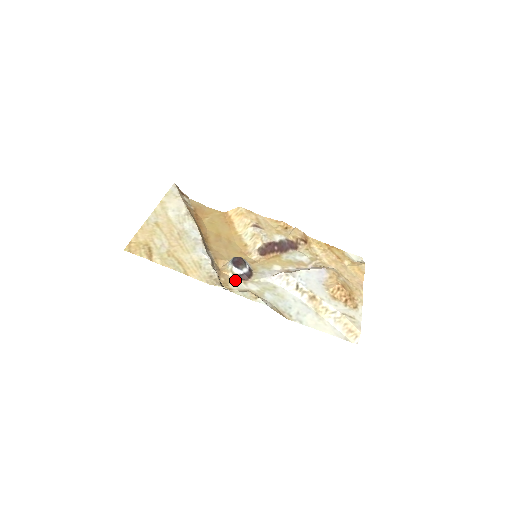
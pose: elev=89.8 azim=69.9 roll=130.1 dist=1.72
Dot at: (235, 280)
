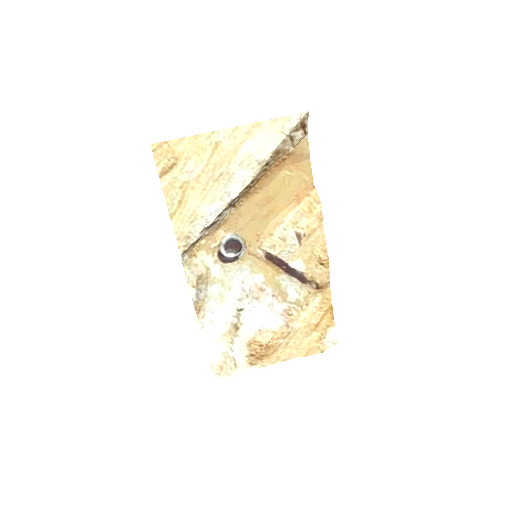
Dot at: (212, 252)
